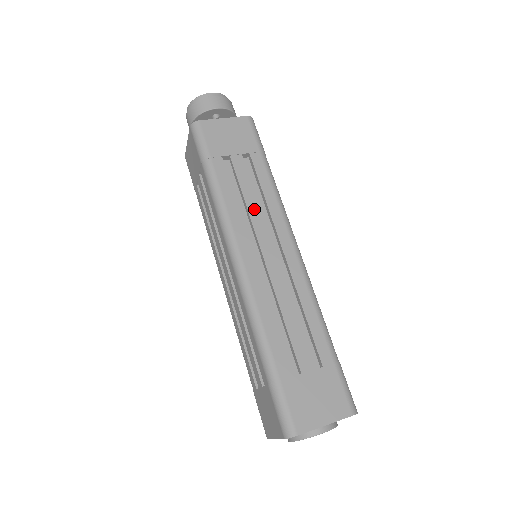
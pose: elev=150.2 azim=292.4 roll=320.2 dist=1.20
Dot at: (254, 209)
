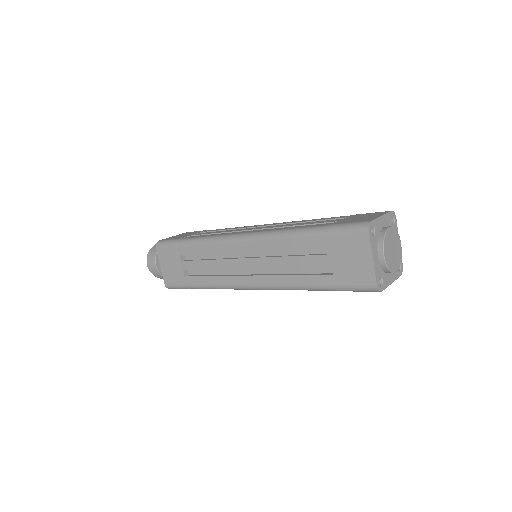
Dot at: (229, 231)
